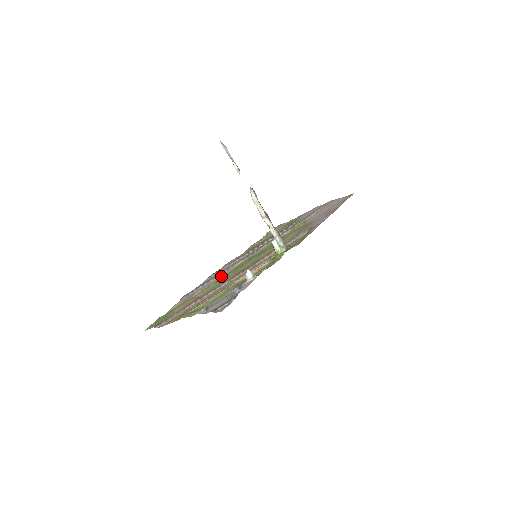
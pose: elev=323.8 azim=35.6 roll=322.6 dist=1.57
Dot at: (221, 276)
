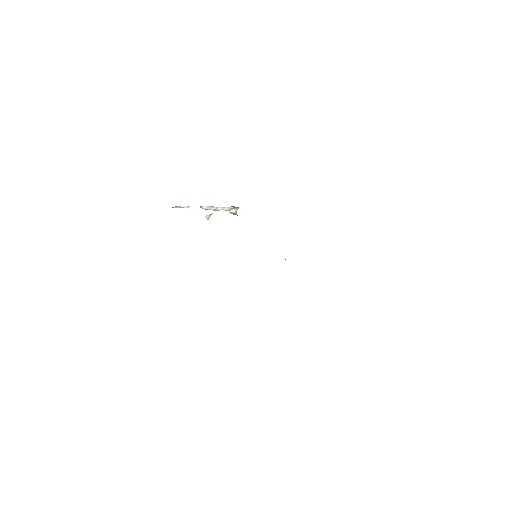
Dot at: occluded
